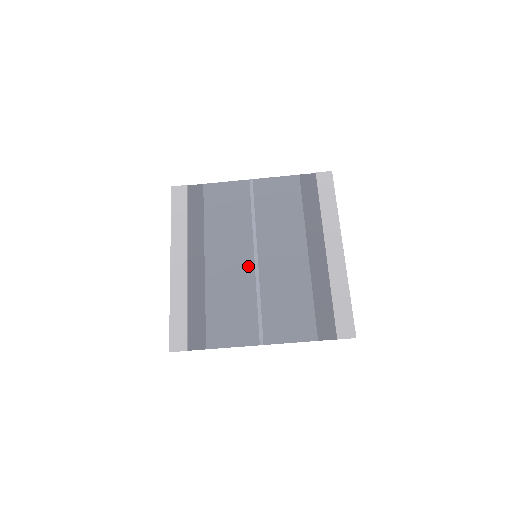
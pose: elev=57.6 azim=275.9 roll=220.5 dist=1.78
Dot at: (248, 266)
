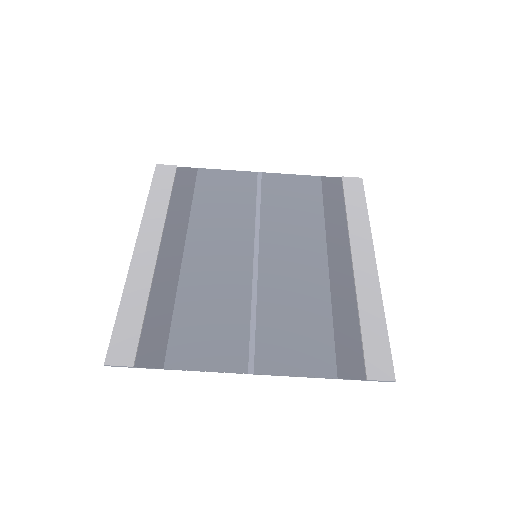
Dot at: (243, 266)
